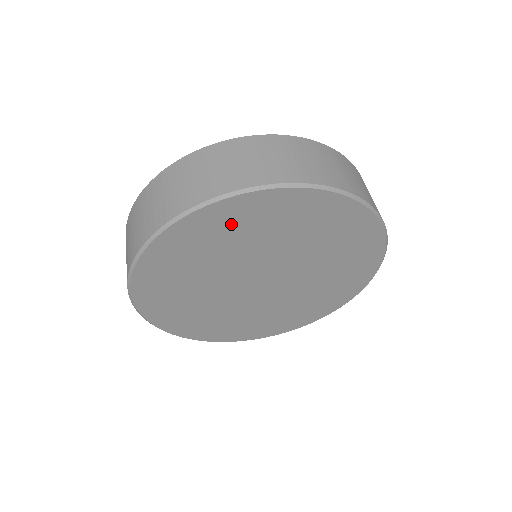
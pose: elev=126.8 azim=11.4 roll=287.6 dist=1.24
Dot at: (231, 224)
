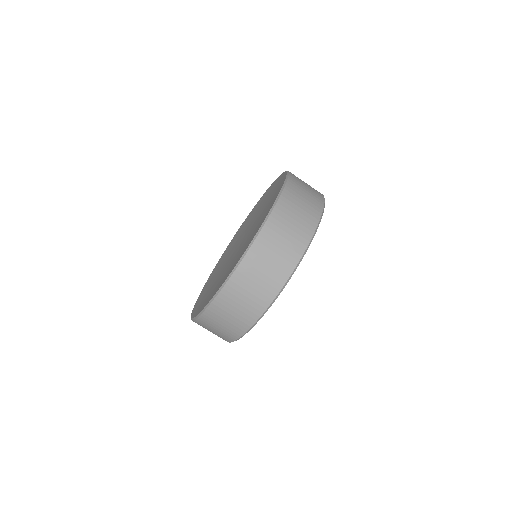
Dot at: occluded
